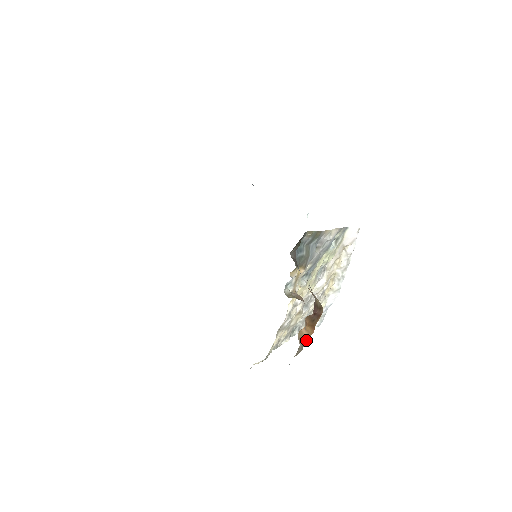
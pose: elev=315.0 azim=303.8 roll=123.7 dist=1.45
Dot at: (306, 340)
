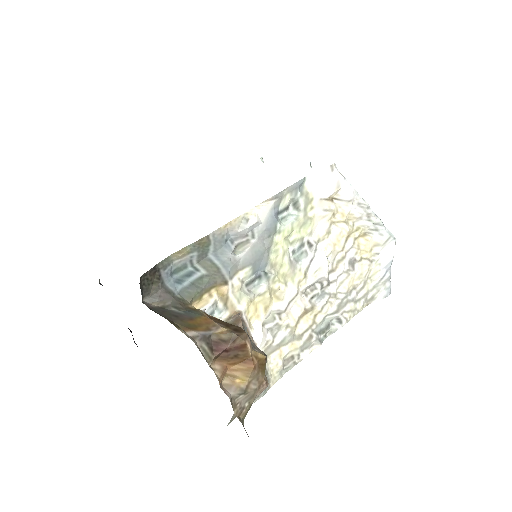
Dot at: (247, 380)
